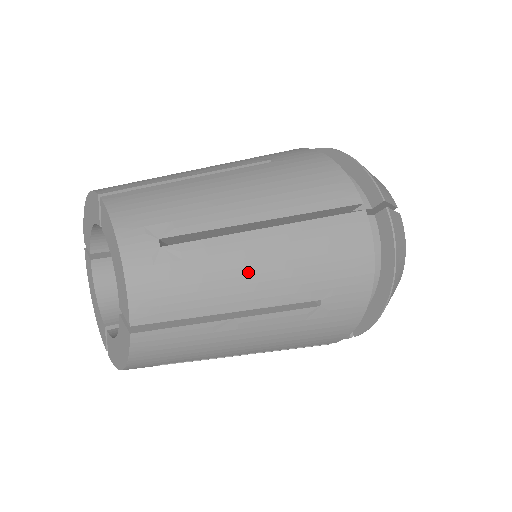
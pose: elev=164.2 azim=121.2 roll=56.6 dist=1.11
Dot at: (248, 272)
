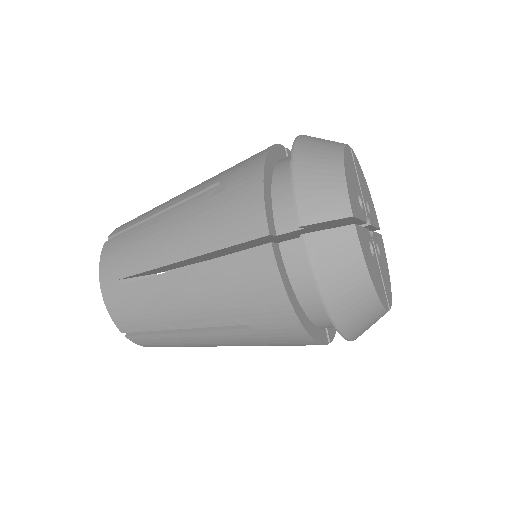
Dot at: occluded
